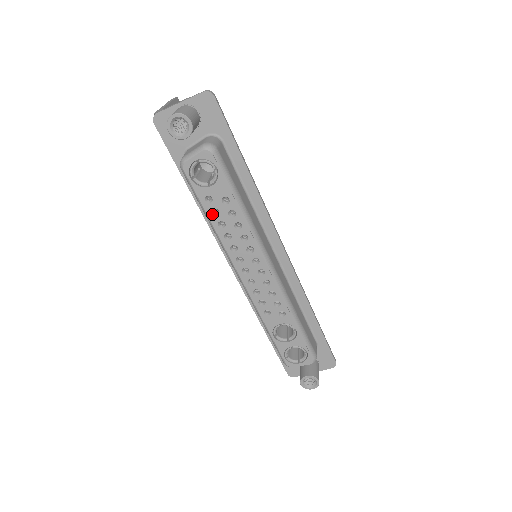
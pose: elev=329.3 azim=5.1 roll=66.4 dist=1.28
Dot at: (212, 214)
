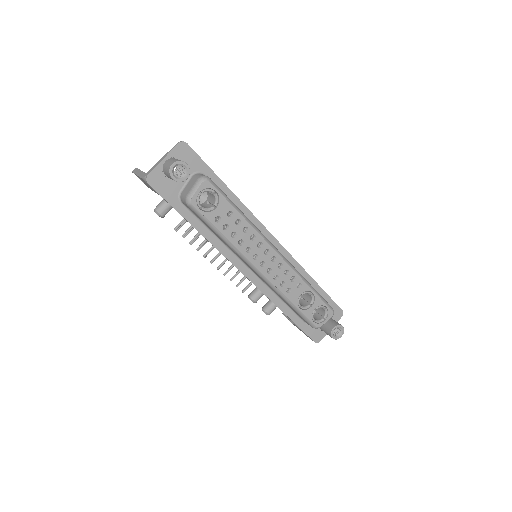
Dot at: (224, 230)
